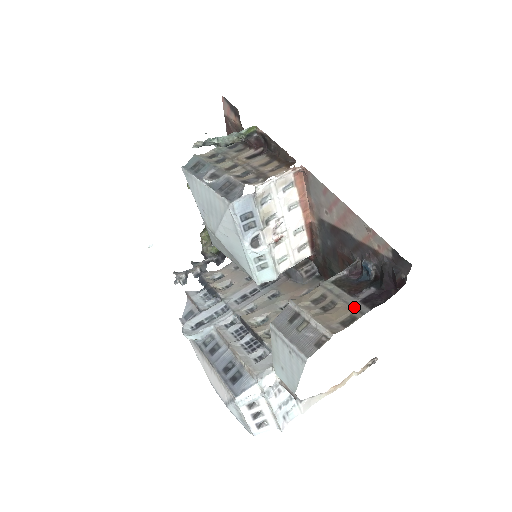
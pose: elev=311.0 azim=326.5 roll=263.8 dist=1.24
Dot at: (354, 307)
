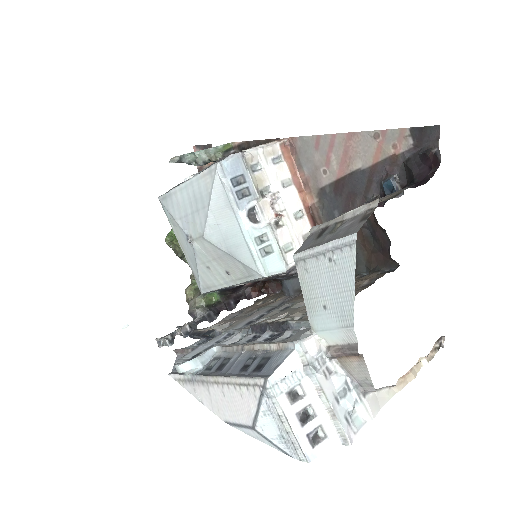
Dot at: (392, 193)
